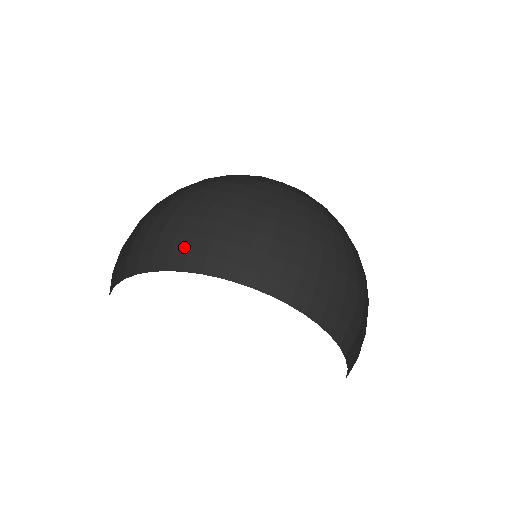
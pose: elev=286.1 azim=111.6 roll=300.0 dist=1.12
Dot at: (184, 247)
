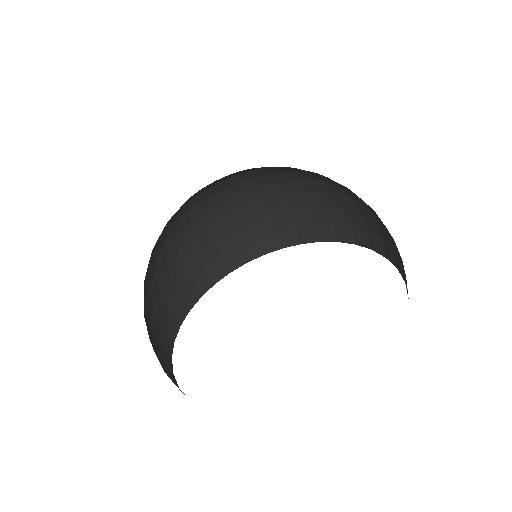
Dot at: (164, 311)
